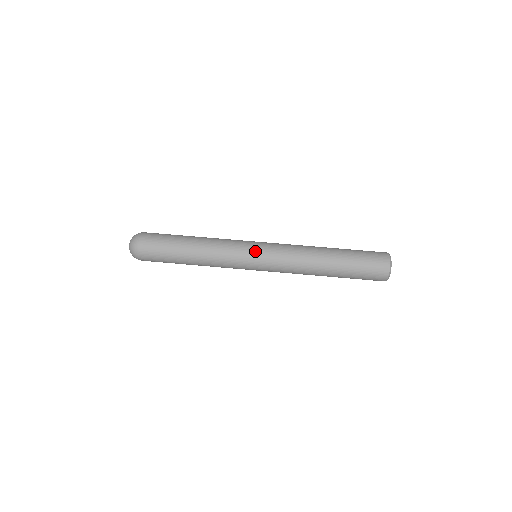
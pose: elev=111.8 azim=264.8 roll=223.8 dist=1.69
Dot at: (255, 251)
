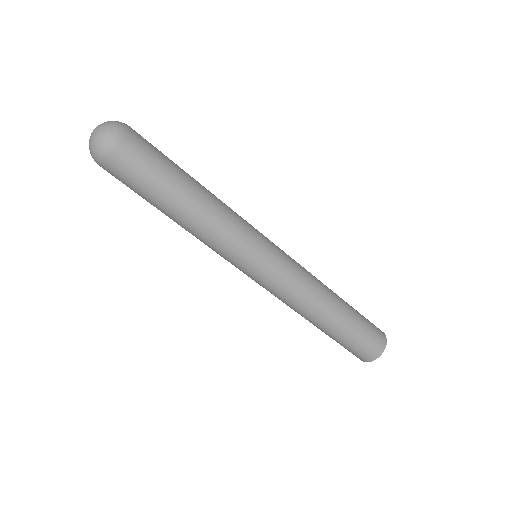
Dot at: (267, 254)
